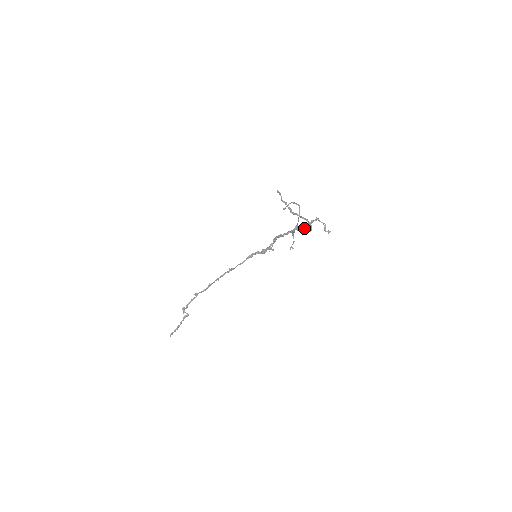
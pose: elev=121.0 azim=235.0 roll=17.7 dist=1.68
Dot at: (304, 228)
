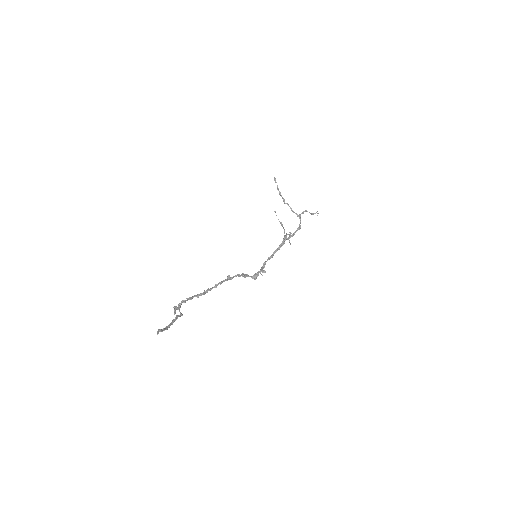
Dot at: (292, 235)
